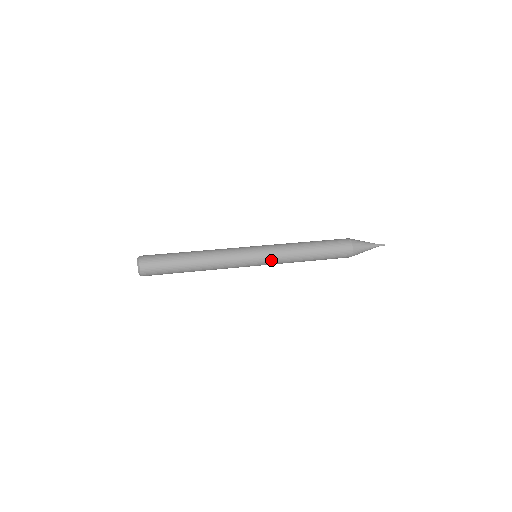
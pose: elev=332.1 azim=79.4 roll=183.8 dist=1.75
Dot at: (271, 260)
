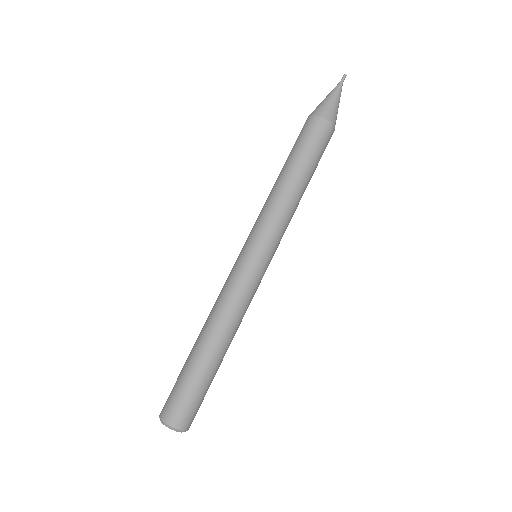
Dot at: occluded
